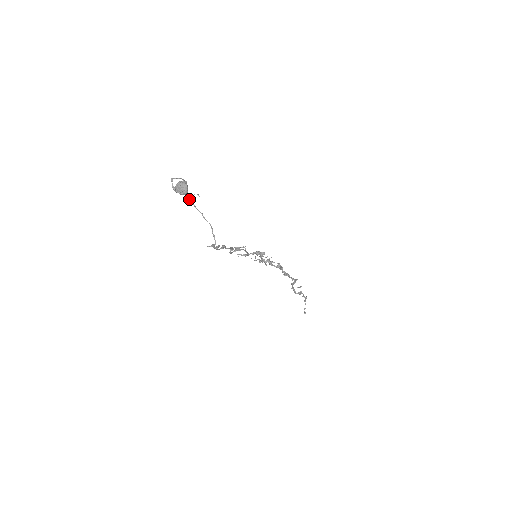
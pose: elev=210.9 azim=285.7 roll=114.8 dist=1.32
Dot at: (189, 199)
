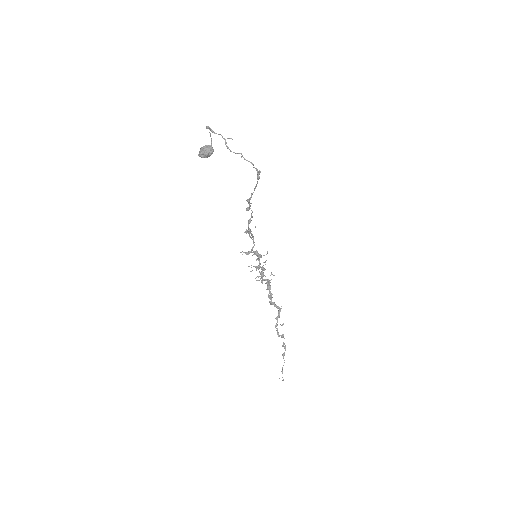
Dot at: (226, 142)
